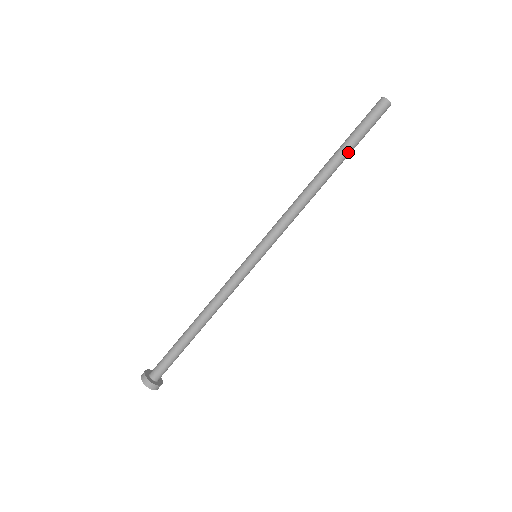
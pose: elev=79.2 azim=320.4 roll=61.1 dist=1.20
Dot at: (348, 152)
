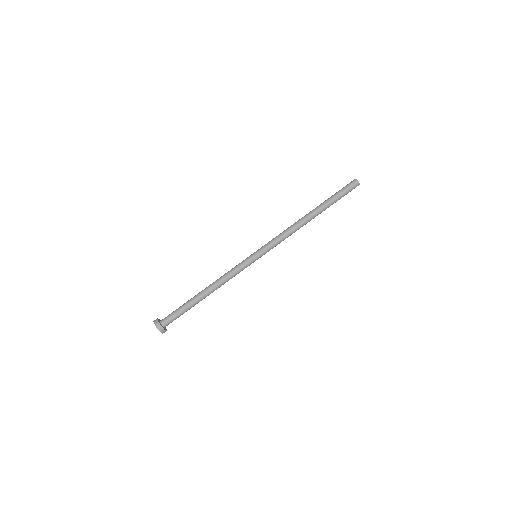
Dot at: (328, 203)
